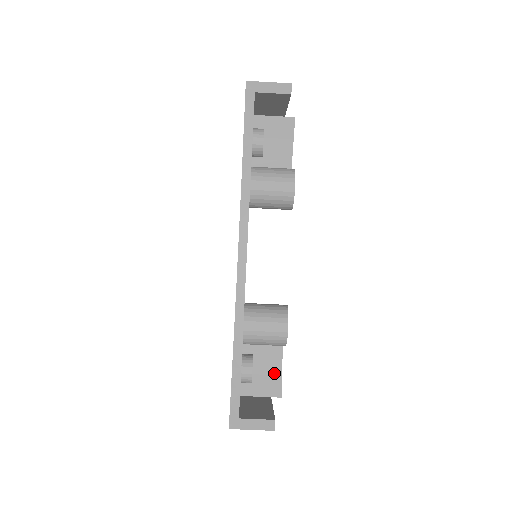
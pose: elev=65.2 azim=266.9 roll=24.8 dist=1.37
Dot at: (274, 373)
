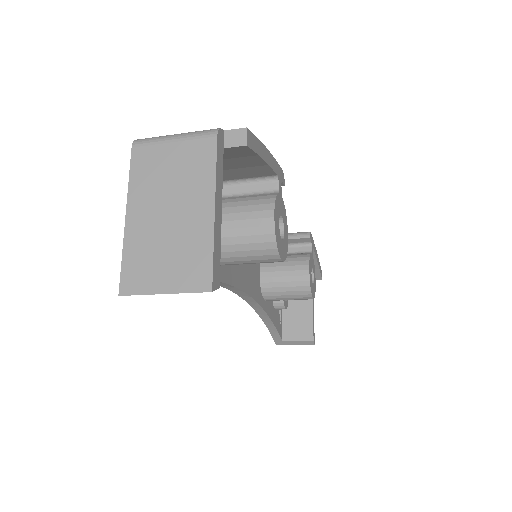
Dot at: occluded
